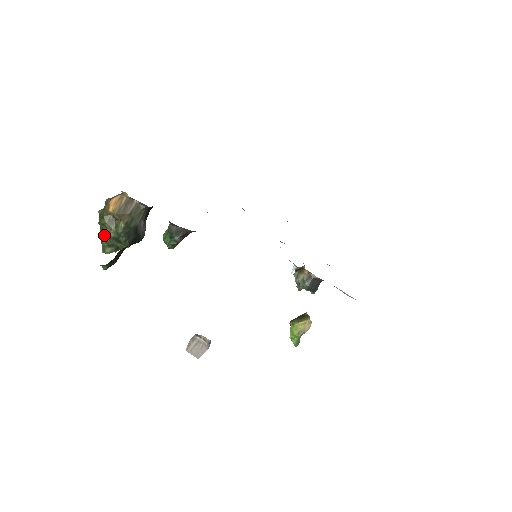
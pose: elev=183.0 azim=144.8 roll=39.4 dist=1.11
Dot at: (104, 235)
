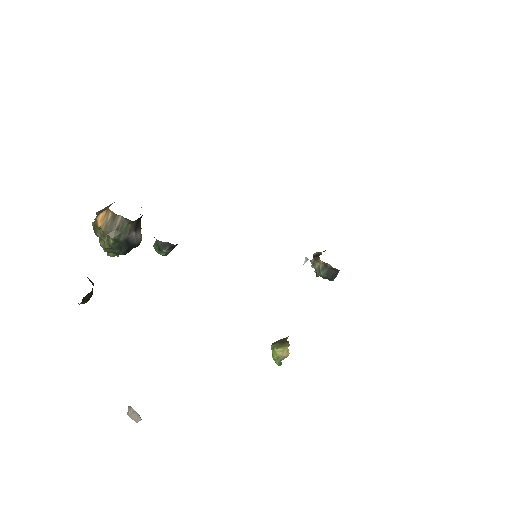
Dot at: (102, 244)
